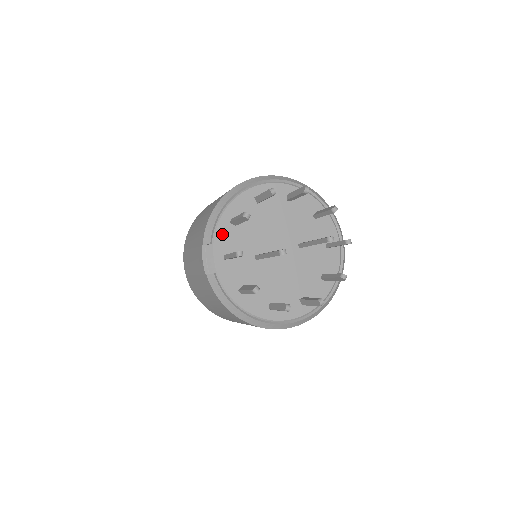
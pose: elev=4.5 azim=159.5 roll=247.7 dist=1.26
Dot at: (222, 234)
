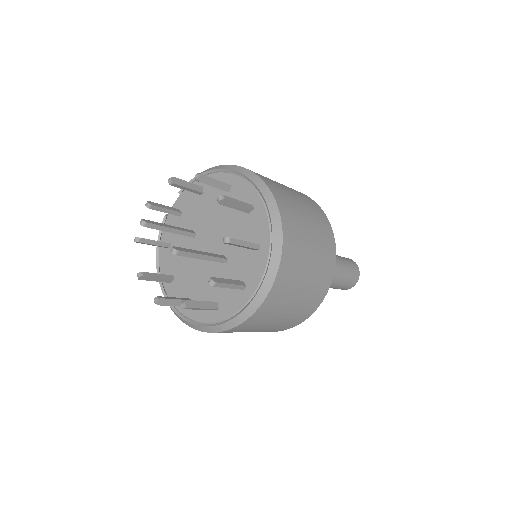
Dot at: (190, 193)
